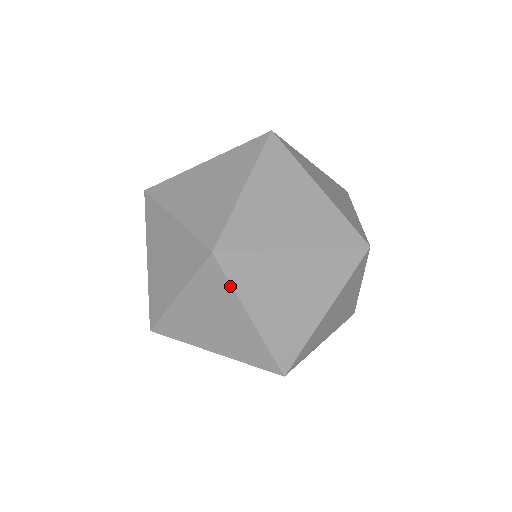
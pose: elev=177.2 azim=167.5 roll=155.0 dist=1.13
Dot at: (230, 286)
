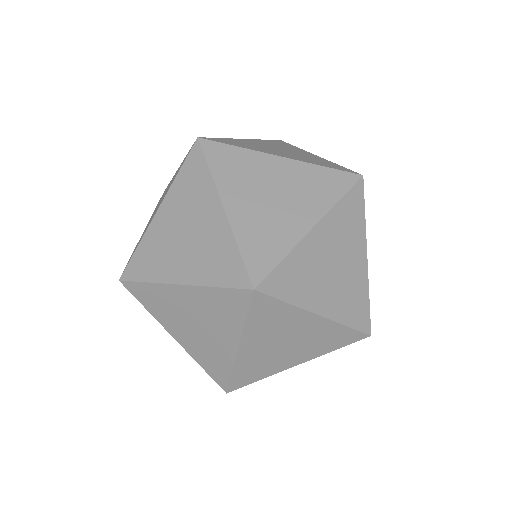
Dot at: (208, 171)
